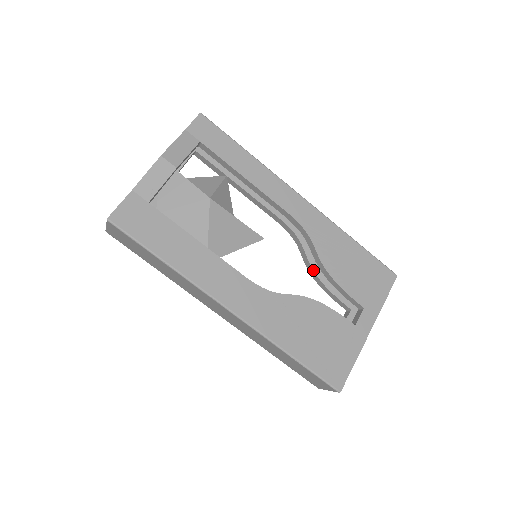
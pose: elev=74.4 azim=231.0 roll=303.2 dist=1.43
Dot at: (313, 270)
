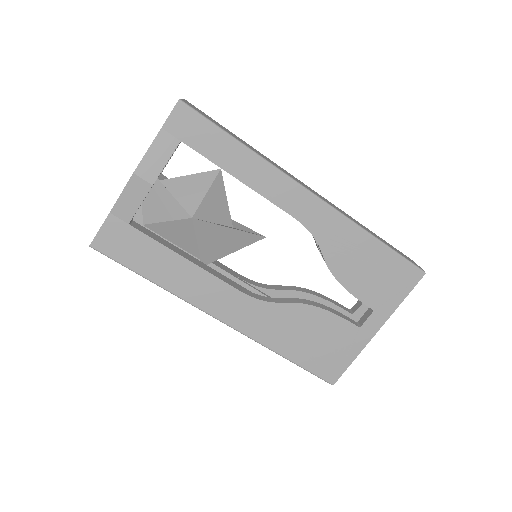
Dot at: occluded
